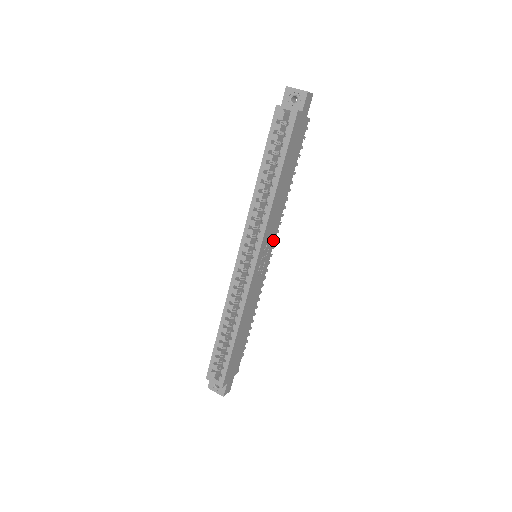
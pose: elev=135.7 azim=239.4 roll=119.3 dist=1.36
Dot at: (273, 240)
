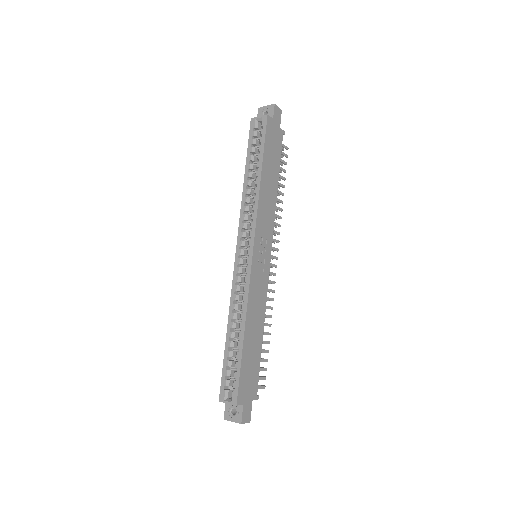
Dot at: (270, 238)
